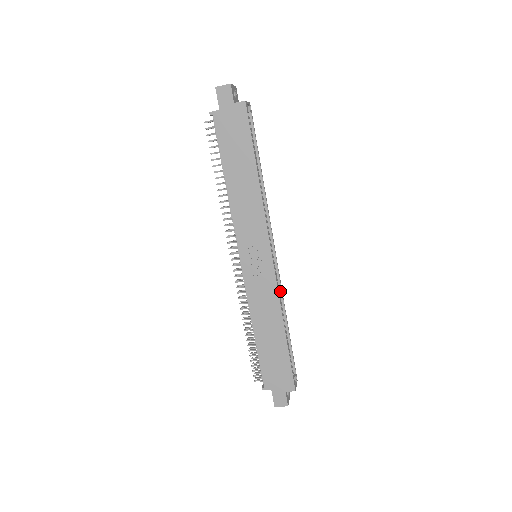
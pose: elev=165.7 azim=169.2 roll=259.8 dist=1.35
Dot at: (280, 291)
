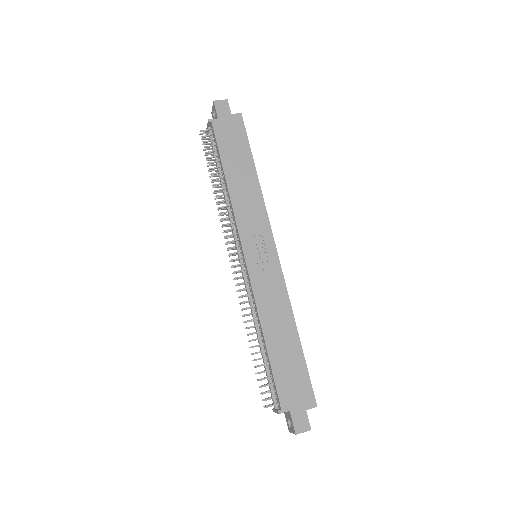
Dot at: occluded
